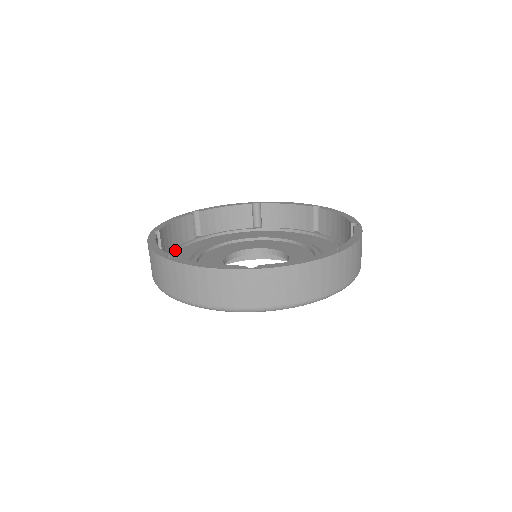
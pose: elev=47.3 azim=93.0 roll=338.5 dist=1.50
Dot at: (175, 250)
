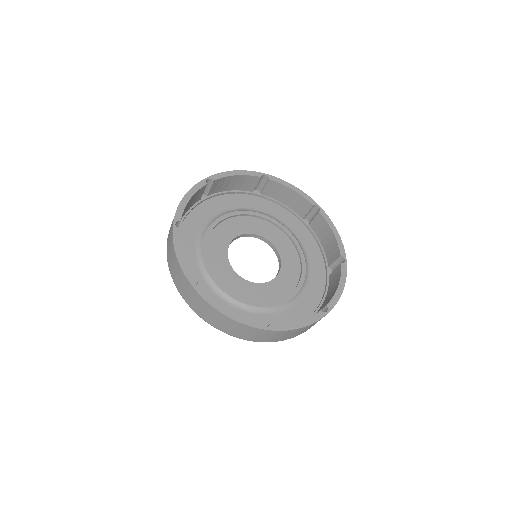
Dot at: (184, 219)
